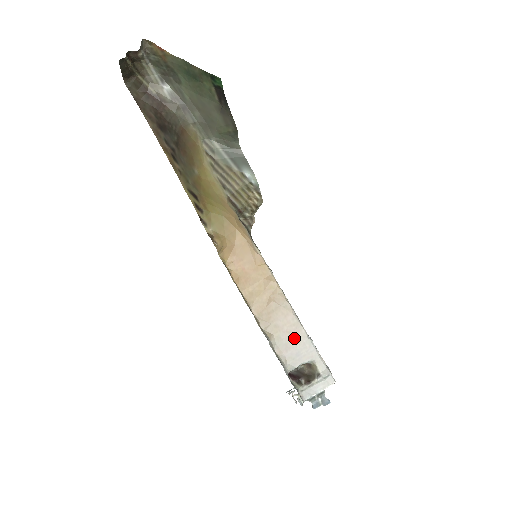
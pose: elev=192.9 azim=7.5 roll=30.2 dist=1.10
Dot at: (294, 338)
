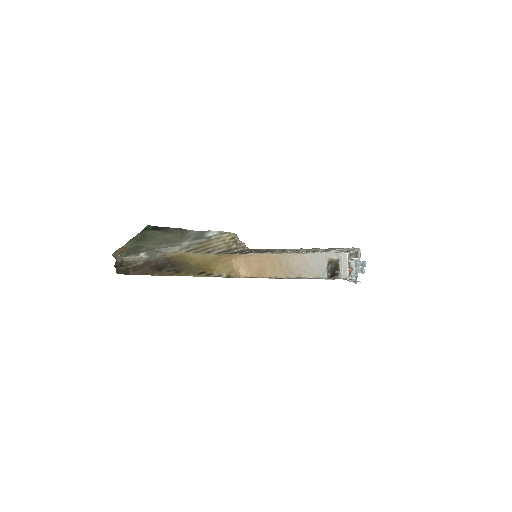
Dot at: (309, 262)
